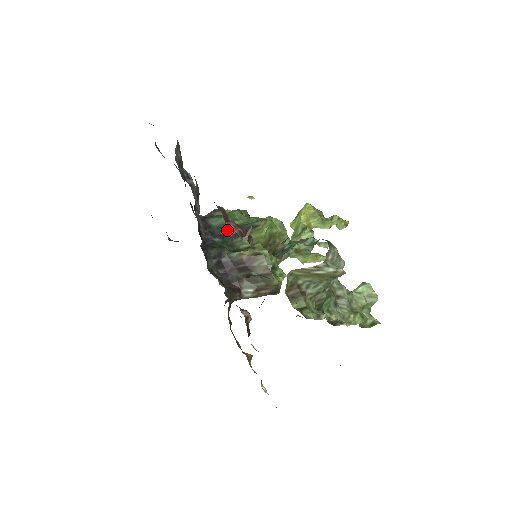
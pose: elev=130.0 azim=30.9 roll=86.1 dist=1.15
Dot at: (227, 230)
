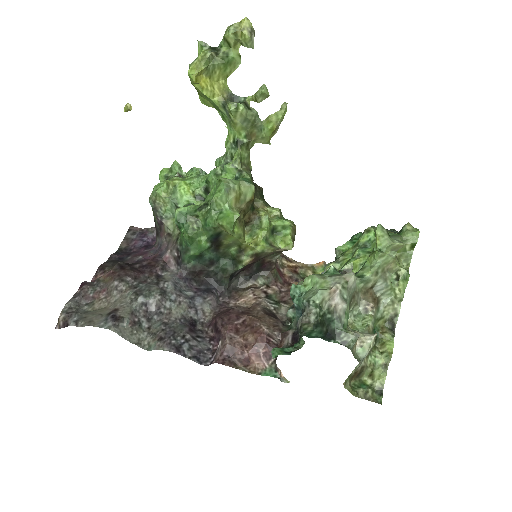
Dot at: (207, 255)
